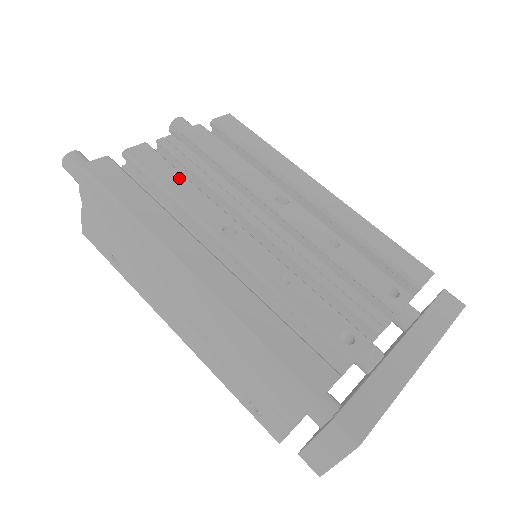
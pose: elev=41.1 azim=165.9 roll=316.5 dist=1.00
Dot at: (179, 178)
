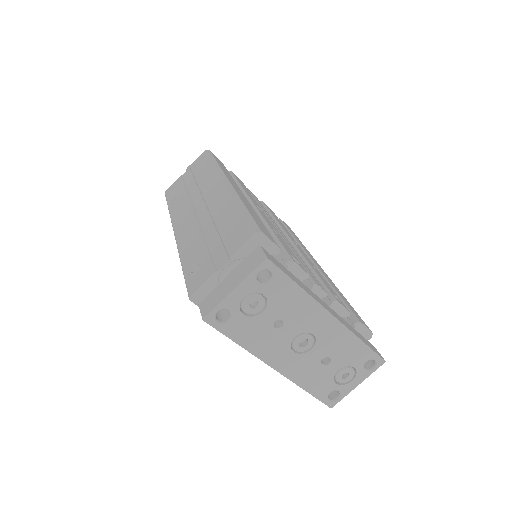
Dot at: (249, 192)
